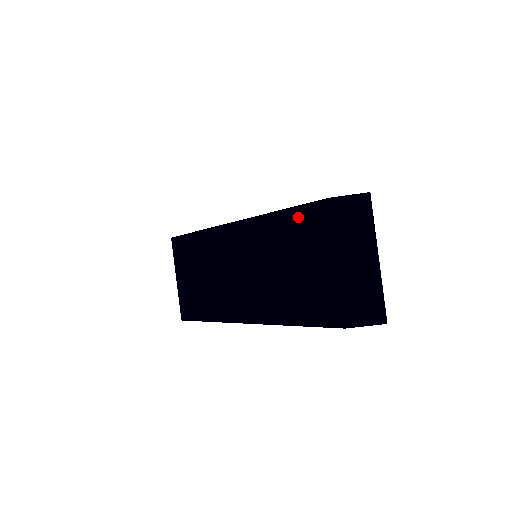
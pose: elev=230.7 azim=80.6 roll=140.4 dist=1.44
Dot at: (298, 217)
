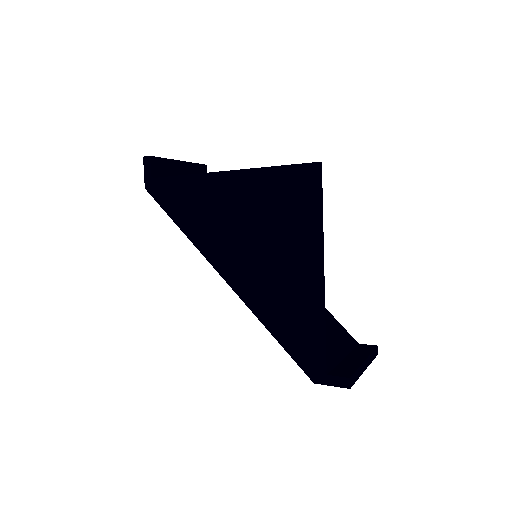
Dot at: occluded
